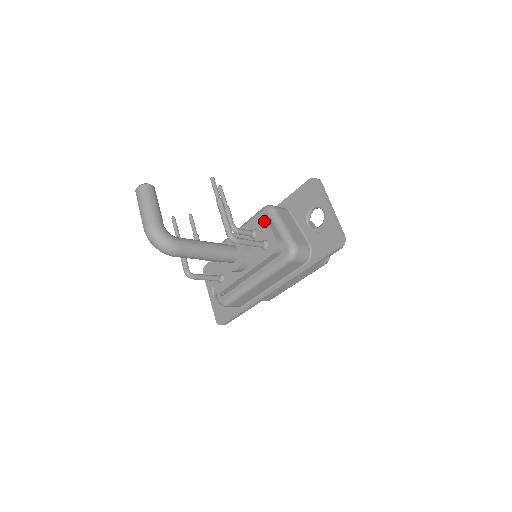
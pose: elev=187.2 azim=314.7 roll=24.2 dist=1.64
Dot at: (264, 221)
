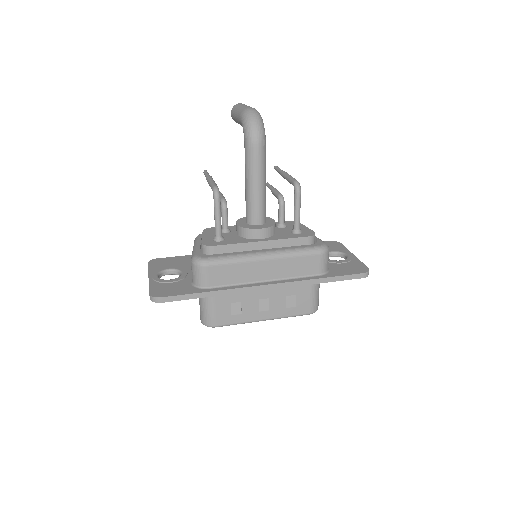
Dot at: occluded
